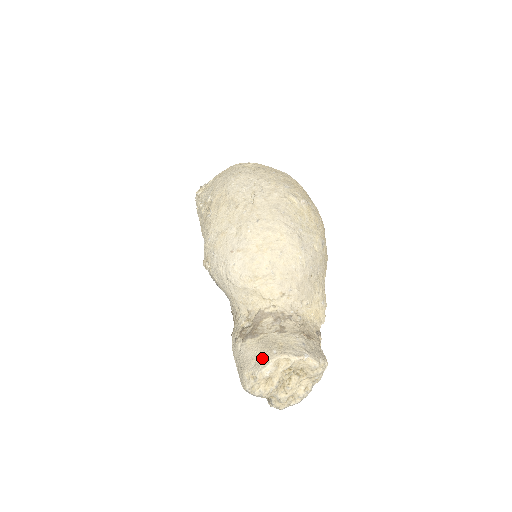
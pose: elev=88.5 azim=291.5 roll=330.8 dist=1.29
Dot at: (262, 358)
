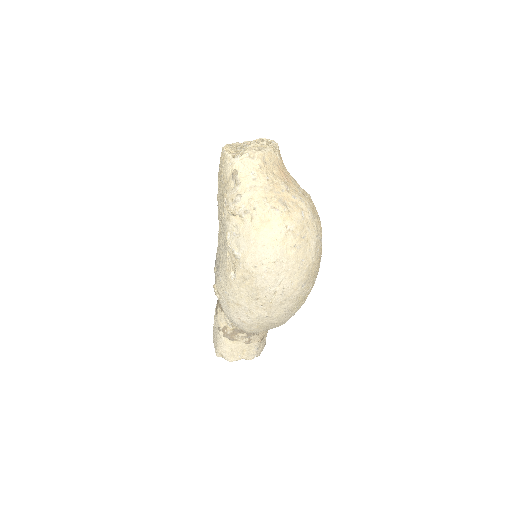
Dot at: (231, 355)
